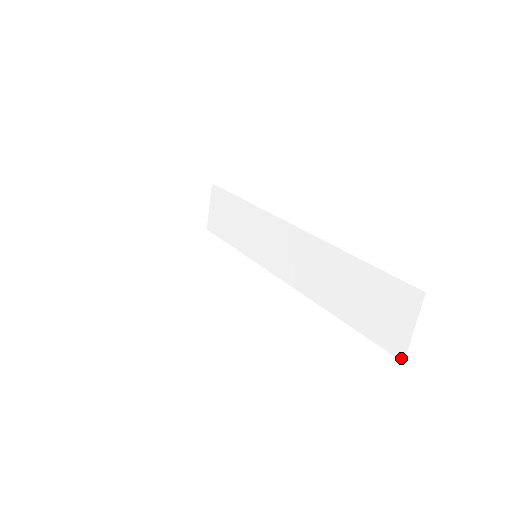
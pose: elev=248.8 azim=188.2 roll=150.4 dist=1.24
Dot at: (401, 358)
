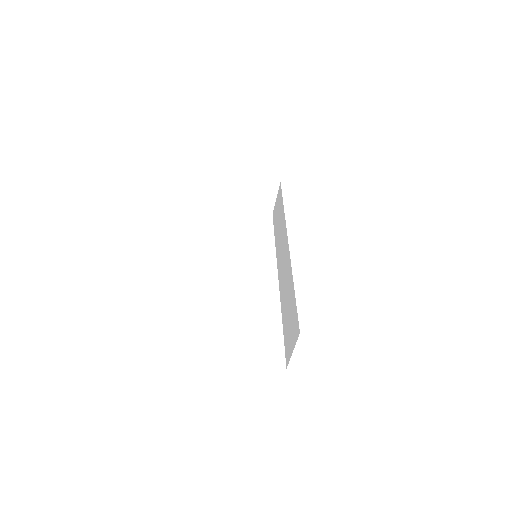
Dot at: (287, 365)
